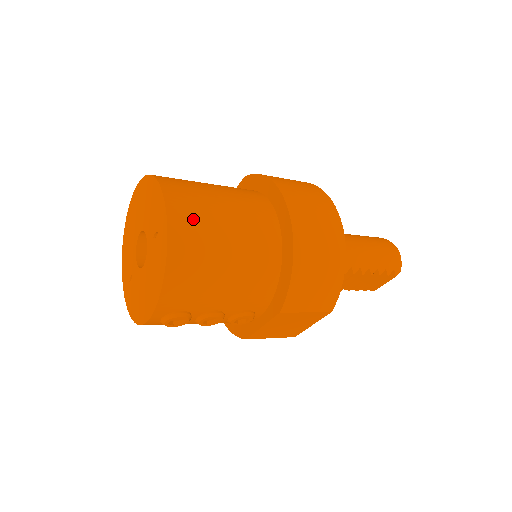
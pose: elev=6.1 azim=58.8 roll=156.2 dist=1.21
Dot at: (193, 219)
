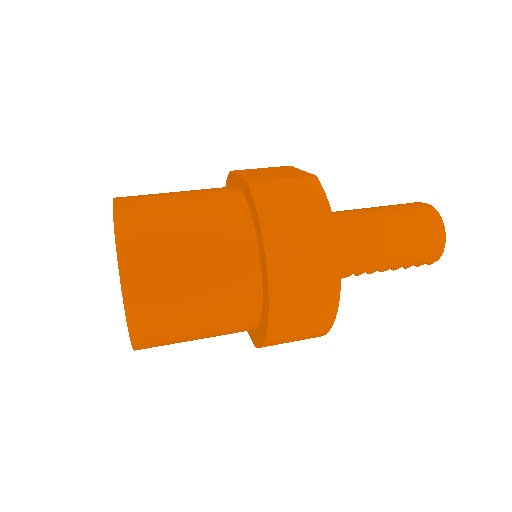
Dot at: (156, 311)
